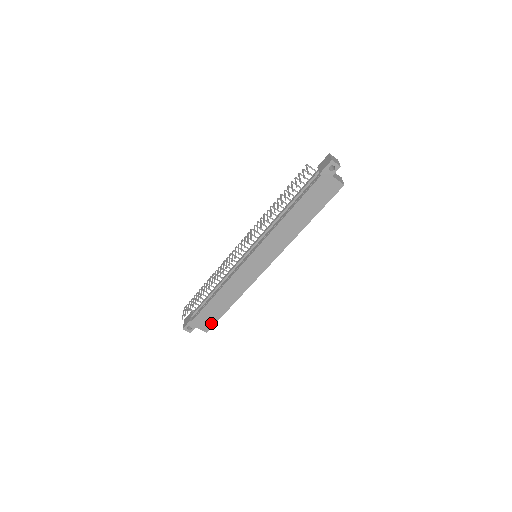
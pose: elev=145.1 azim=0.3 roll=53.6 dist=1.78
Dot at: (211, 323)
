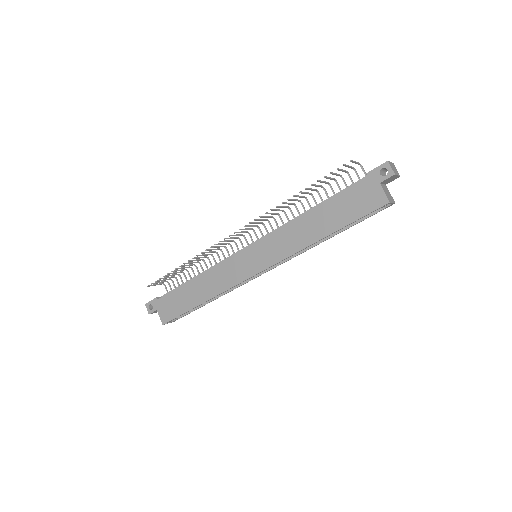
Dot at: (172, 314)
